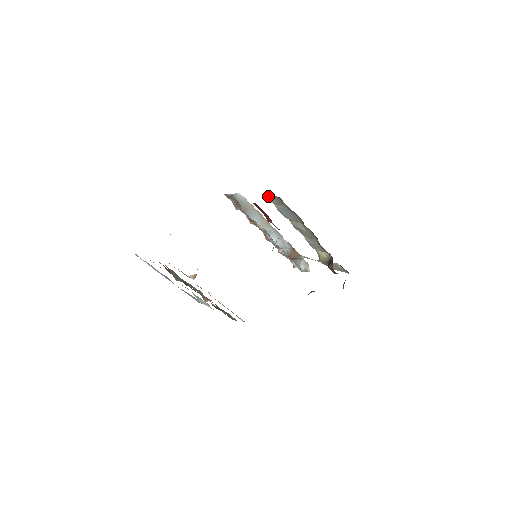
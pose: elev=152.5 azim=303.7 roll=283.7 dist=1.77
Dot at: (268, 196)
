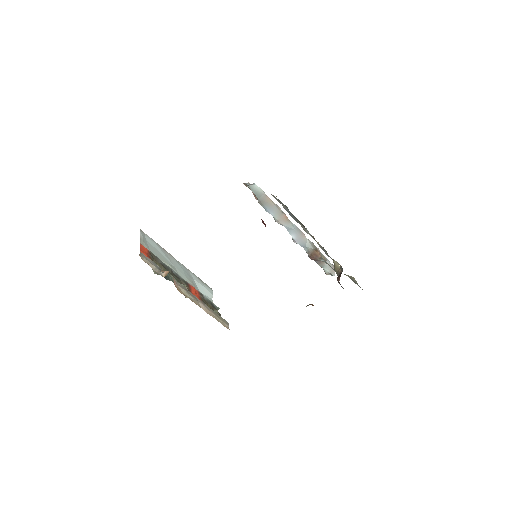
Dot at: (272, 195)
